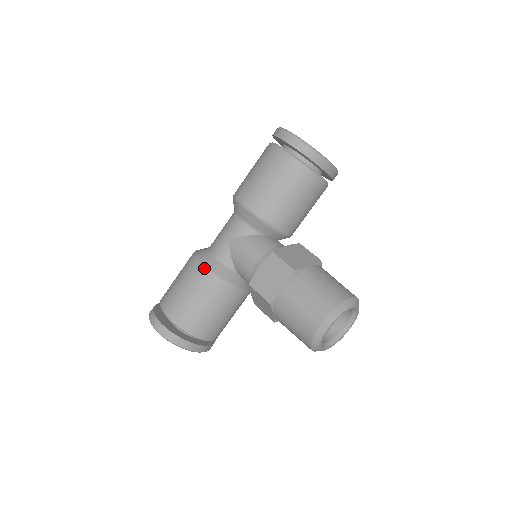
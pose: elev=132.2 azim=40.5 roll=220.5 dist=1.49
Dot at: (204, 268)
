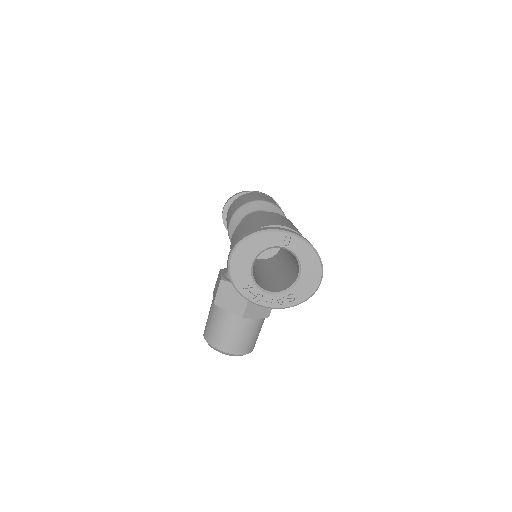
Dot at: (228, 225)
